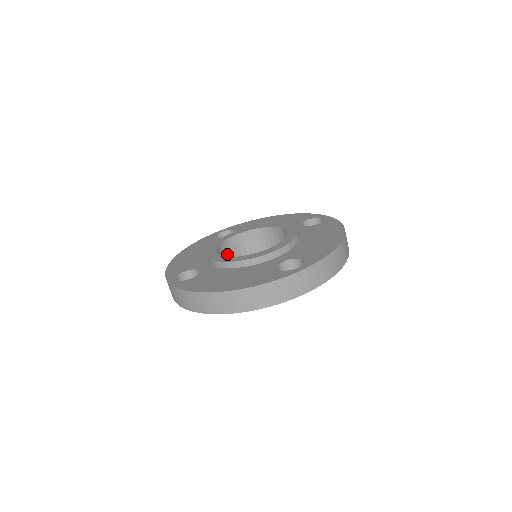
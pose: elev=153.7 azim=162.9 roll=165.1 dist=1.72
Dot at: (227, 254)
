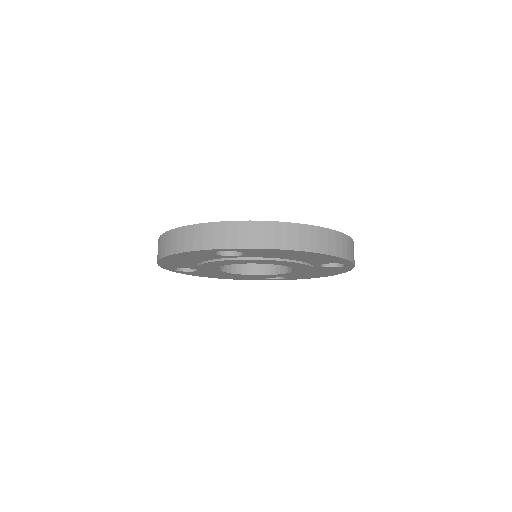
Dot at: occluded
